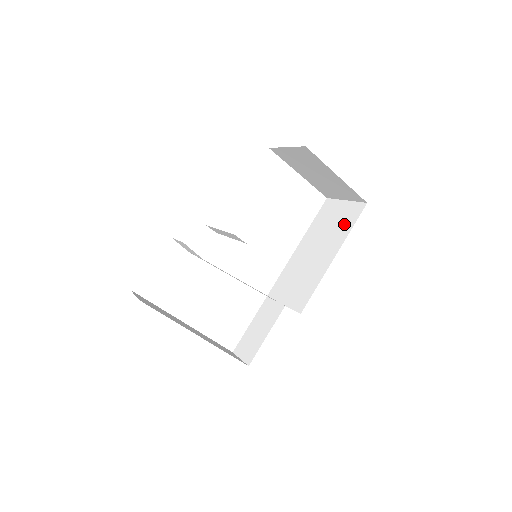
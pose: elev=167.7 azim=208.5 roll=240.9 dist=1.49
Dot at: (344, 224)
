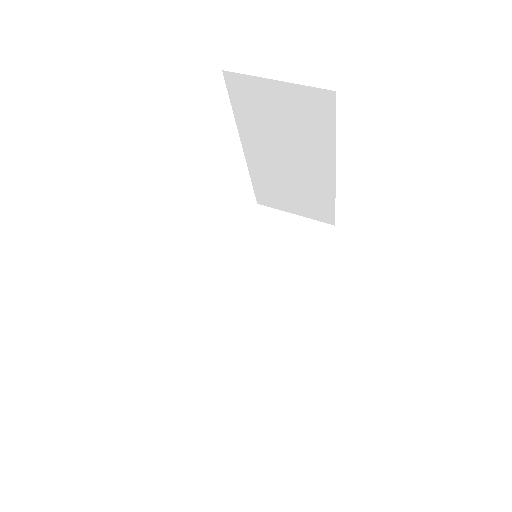
Dot at: (312, 126)
